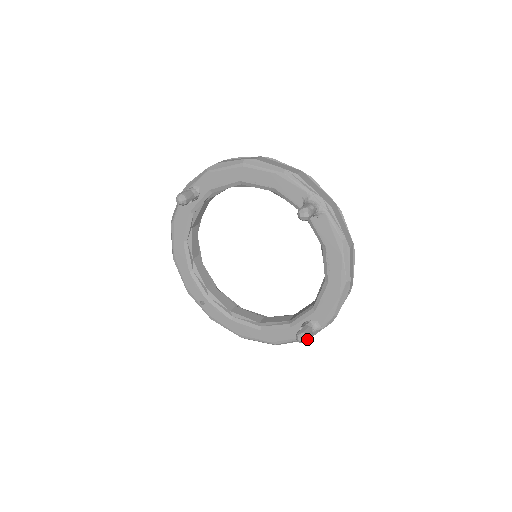
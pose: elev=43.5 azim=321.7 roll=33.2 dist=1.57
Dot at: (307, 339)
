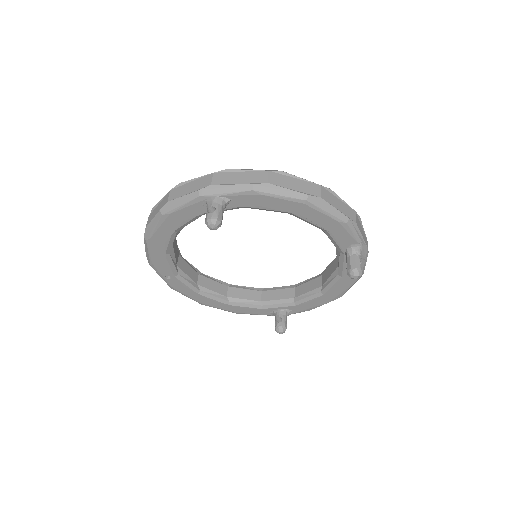
Dot at: (285, 330)
